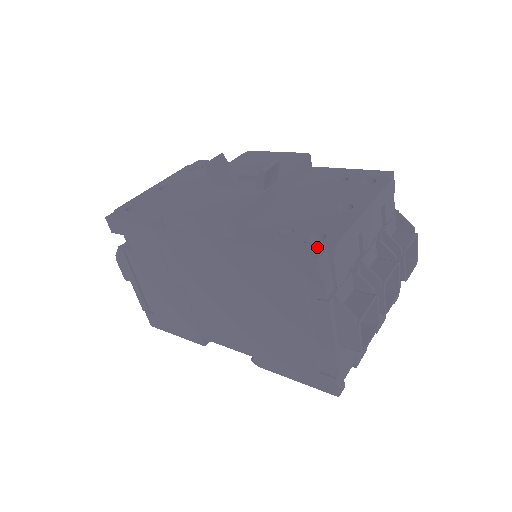
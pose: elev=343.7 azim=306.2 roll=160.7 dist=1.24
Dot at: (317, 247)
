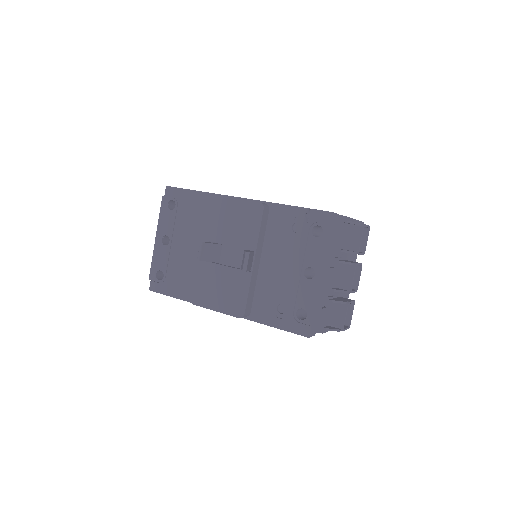
Dot at: (305, 326)
